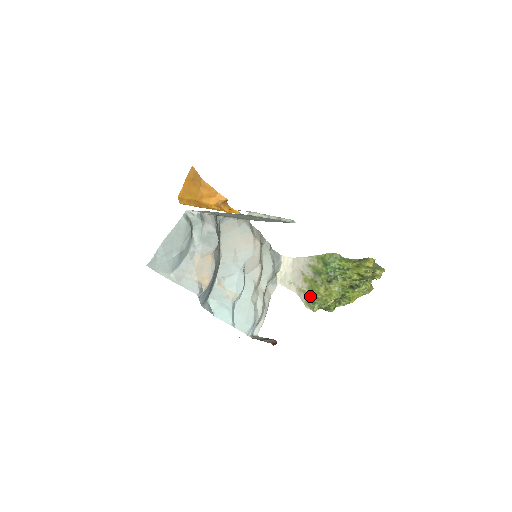
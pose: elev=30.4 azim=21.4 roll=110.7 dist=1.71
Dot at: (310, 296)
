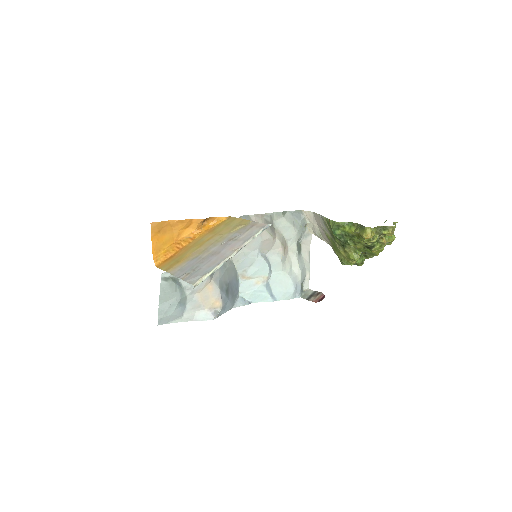
Dot at: occluded
